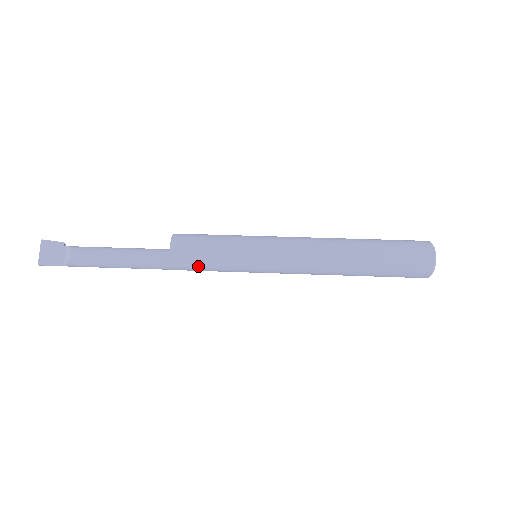
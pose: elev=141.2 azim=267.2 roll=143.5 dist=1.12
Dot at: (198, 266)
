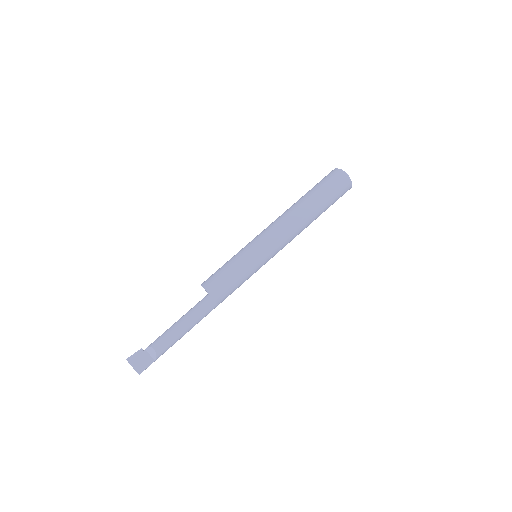
Dot at: (232, 289)
